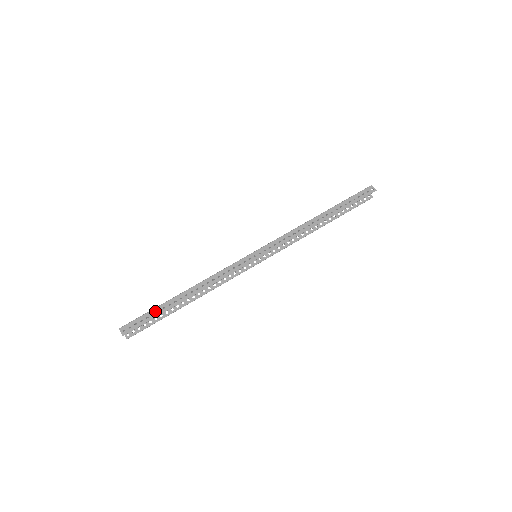
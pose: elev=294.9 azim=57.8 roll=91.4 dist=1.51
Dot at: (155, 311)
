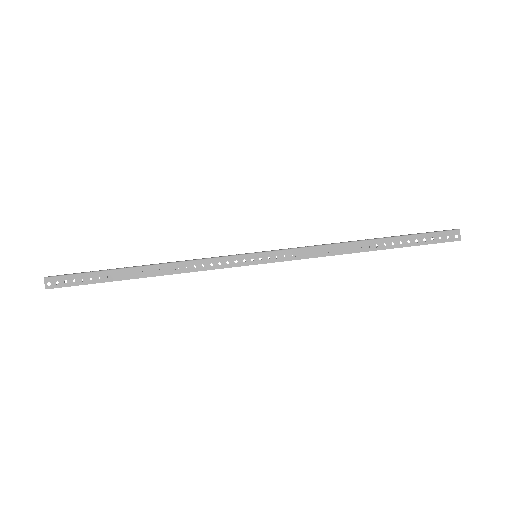
Dot at: (96, 275)
